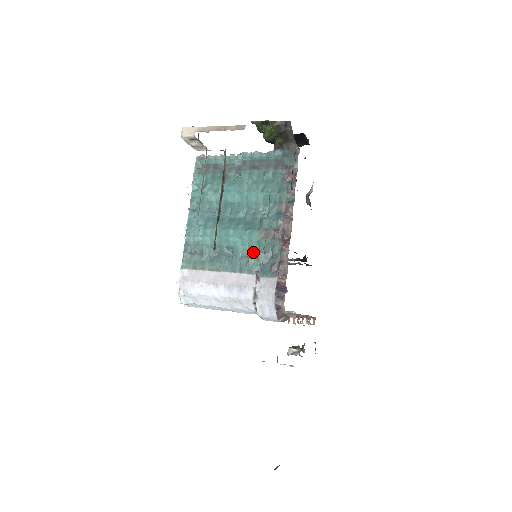
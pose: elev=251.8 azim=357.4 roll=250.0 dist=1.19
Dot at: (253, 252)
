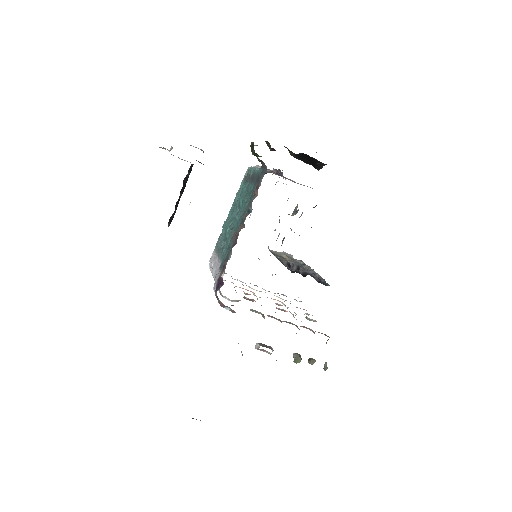
Dot at: occluded
